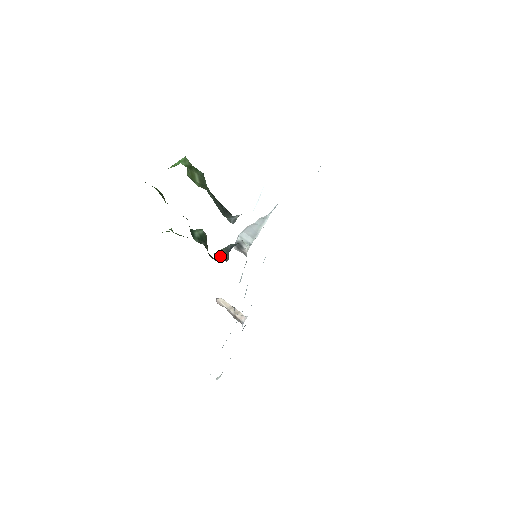
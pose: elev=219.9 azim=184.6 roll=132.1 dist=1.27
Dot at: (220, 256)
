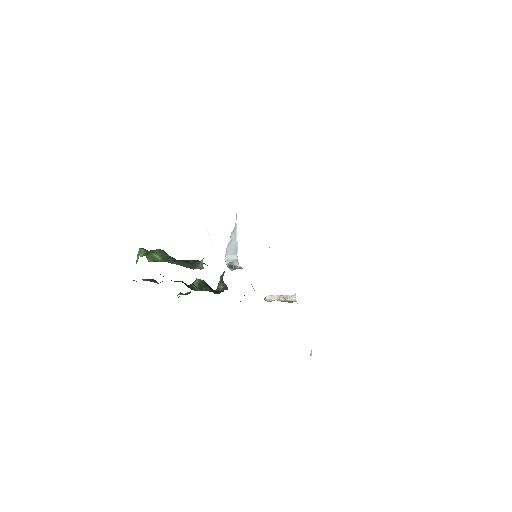
Dot at: (221, 289)
